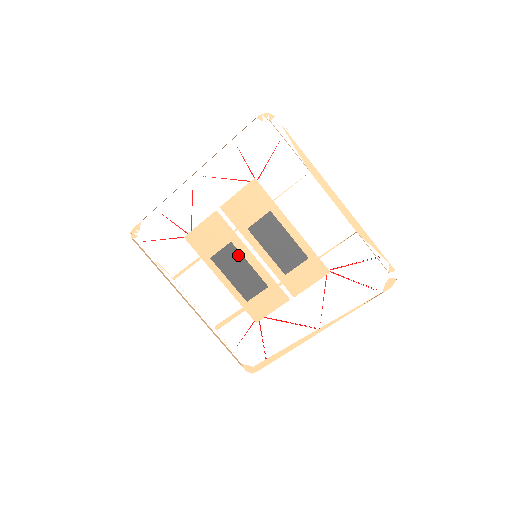
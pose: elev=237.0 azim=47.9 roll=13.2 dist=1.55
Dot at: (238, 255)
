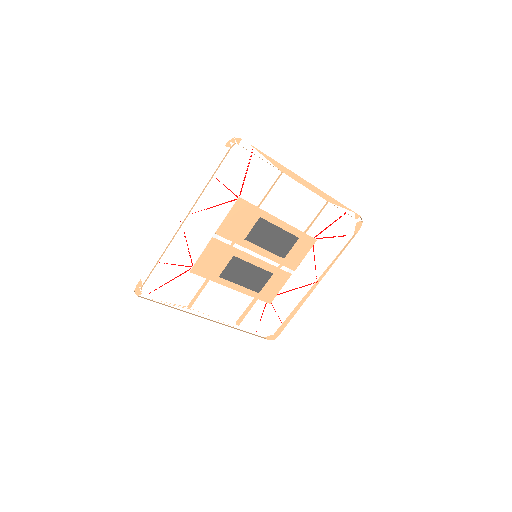
Dot at: (242, 263)
